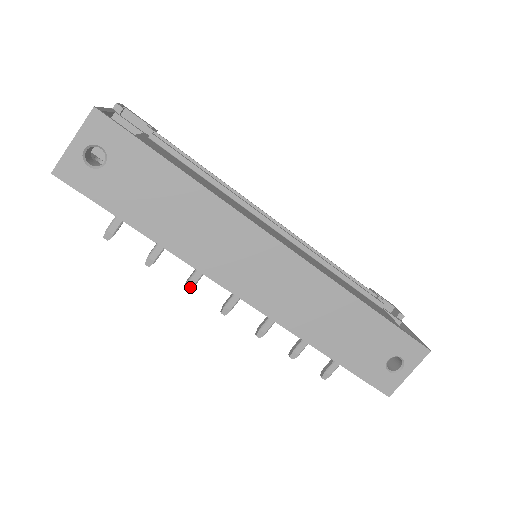
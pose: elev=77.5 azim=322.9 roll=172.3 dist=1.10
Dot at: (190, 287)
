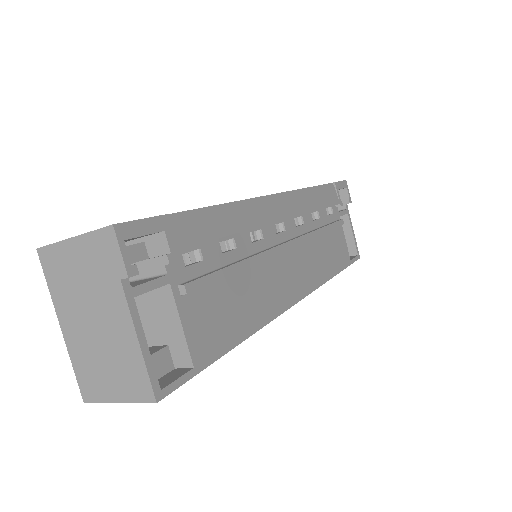
Dot at: occluded
